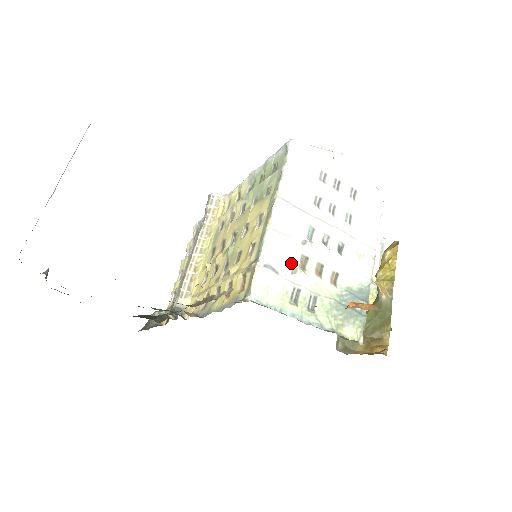
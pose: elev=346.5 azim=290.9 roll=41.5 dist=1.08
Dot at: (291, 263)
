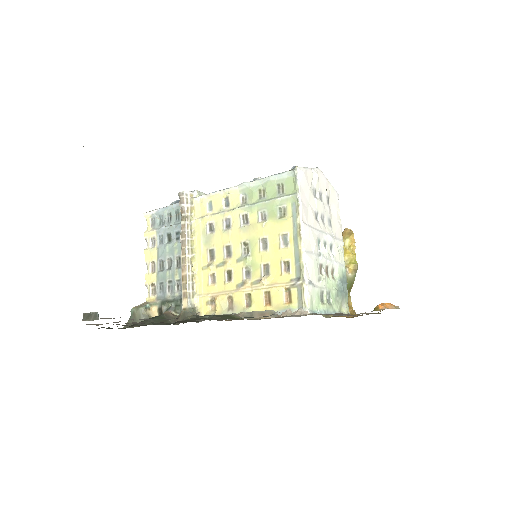
Dot at: (317, 274)
